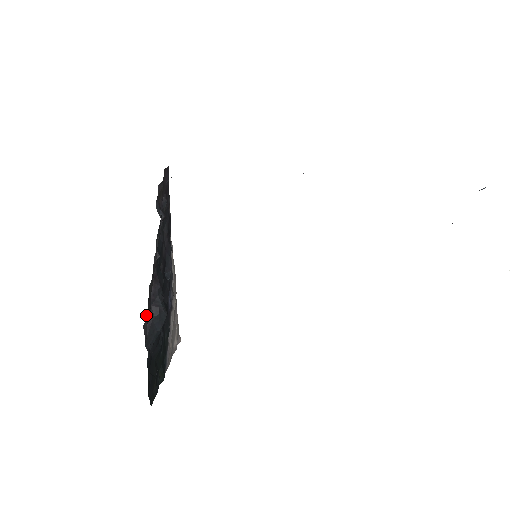
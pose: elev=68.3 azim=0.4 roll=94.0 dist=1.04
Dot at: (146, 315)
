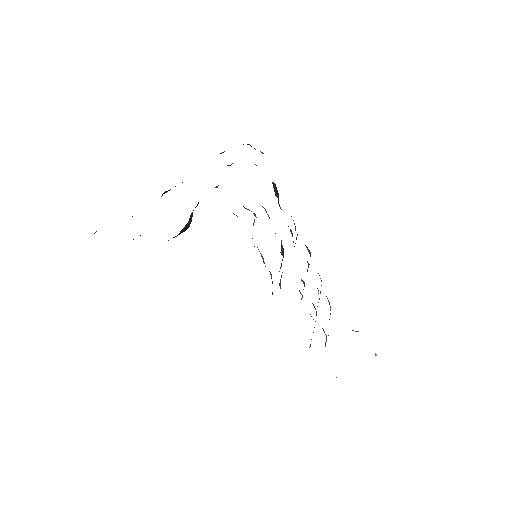
Dot at: occluded
